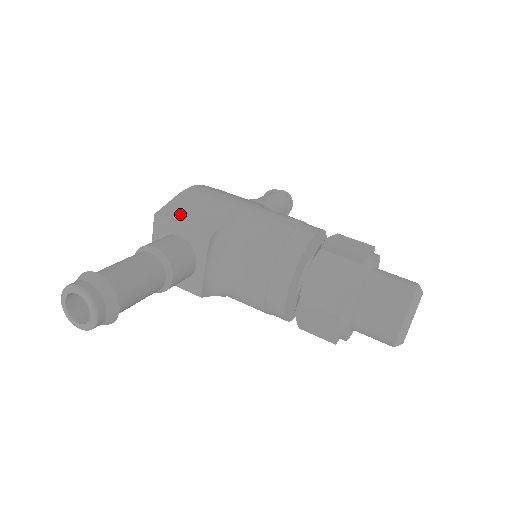
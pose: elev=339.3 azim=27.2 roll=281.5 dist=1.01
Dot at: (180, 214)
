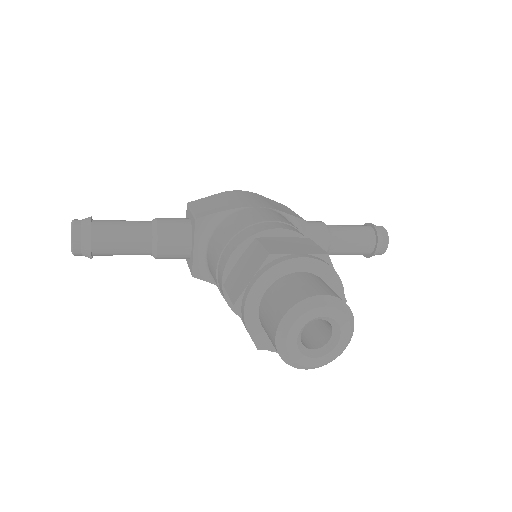
Dot at: (201, 204)
